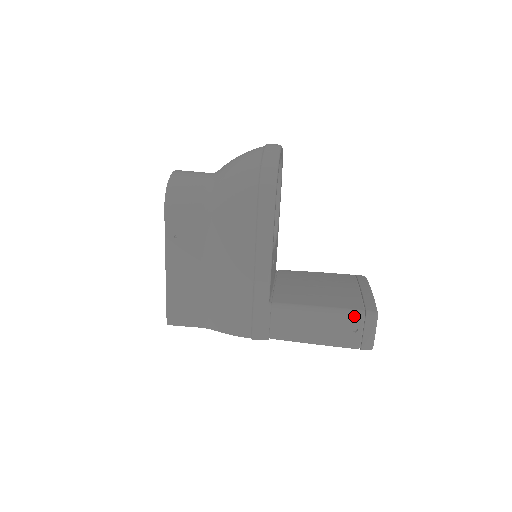
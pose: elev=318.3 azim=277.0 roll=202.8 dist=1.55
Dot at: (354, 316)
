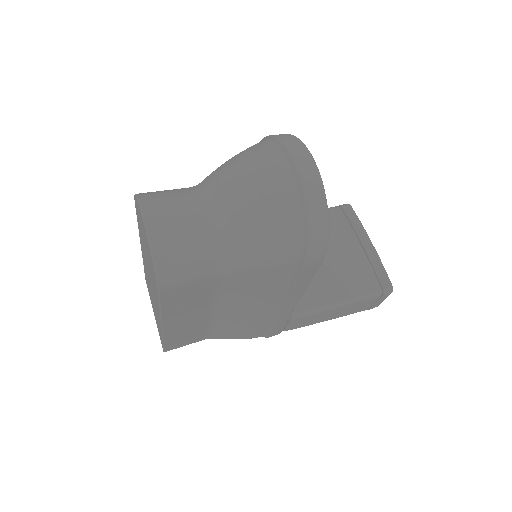
Dot at: (373, 298)
